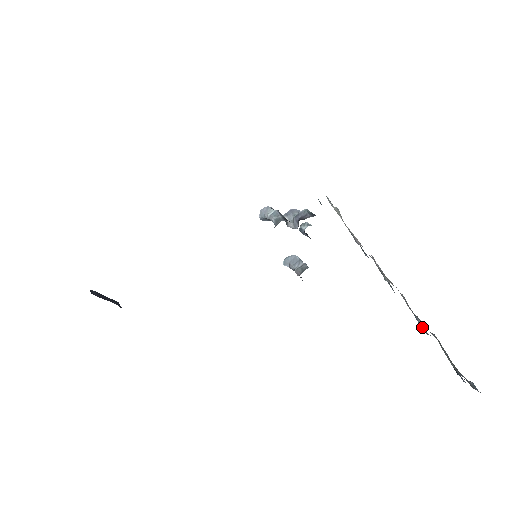
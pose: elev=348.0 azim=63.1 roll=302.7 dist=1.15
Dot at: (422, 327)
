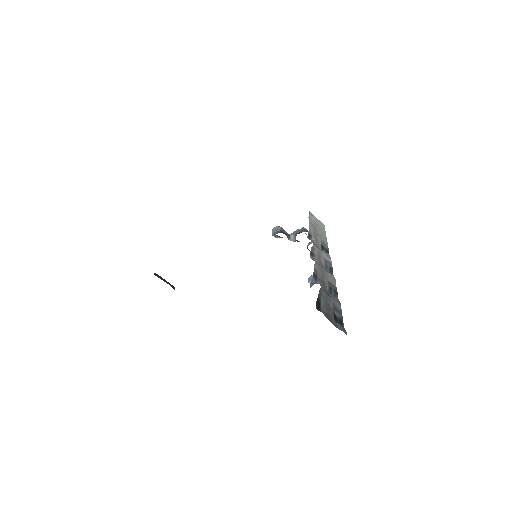
Dot at: (333, 294)
